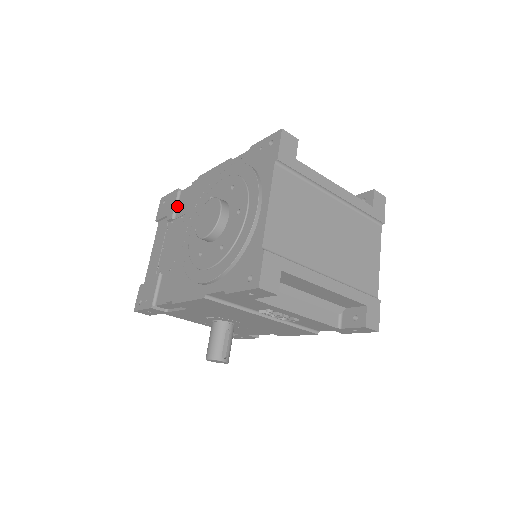
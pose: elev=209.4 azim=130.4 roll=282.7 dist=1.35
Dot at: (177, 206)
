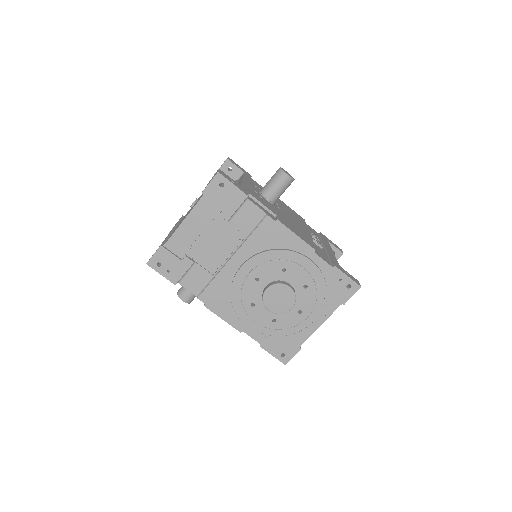
Dot at: (237, 211)
